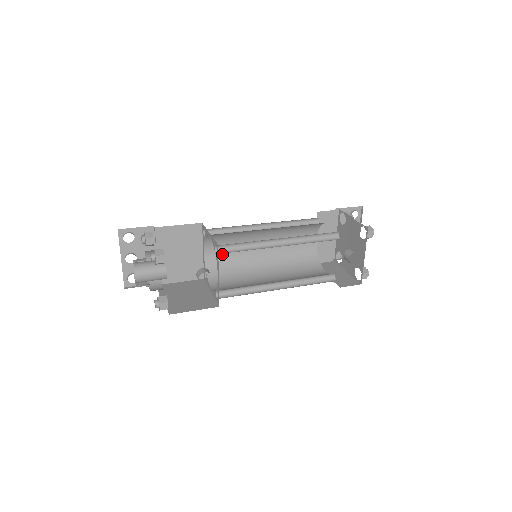
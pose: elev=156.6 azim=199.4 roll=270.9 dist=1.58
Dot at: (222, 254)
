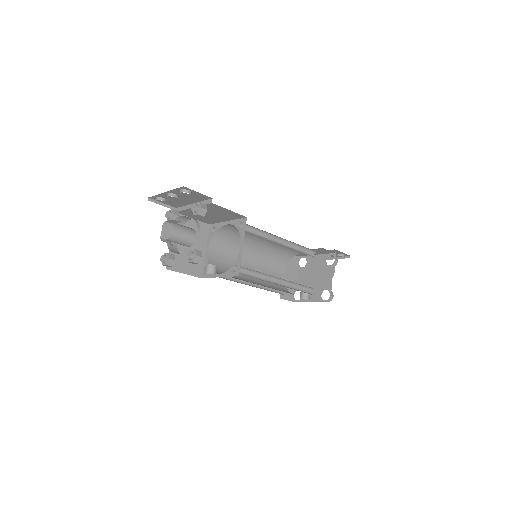
Dot at: (238, 230)
